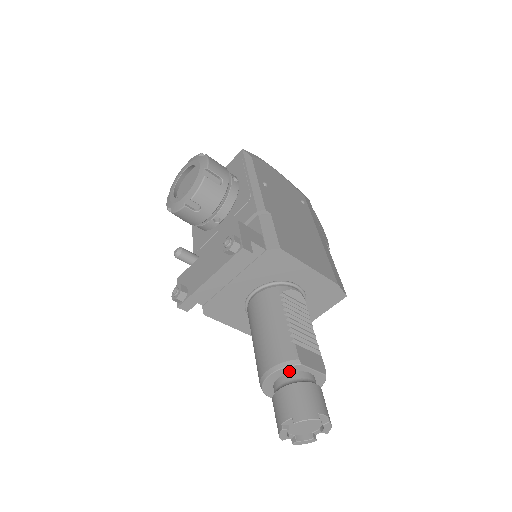
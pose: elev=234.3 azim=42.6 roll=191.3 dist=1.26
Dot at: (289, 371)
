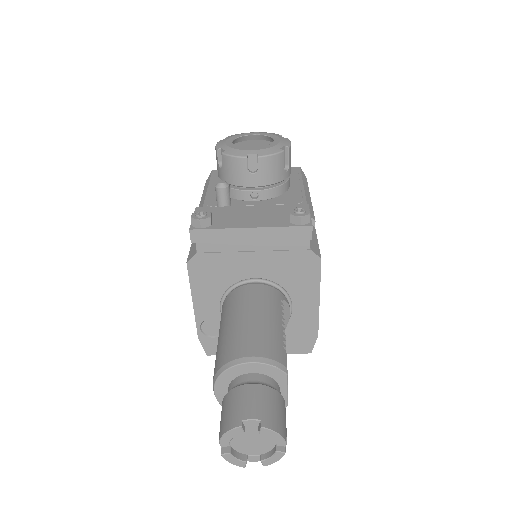
Dot at: (269, 373)
